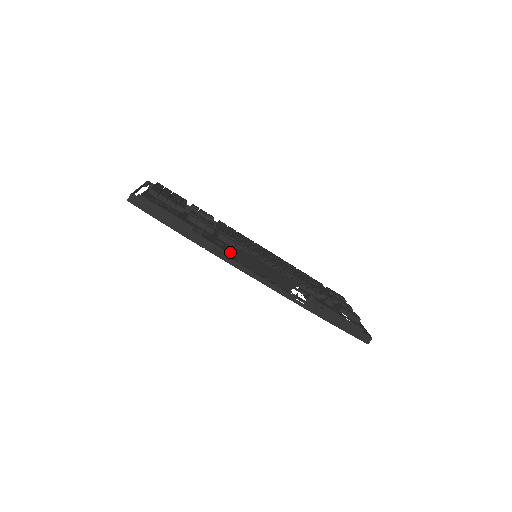
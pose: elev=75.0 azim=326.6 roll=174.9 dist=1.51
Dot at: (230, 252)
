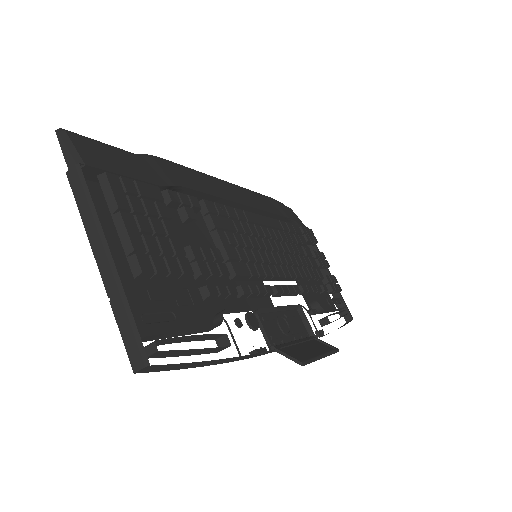
Dot at: (267, 338)
